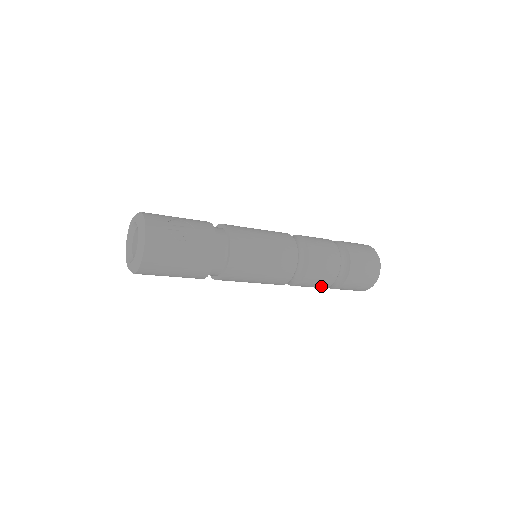
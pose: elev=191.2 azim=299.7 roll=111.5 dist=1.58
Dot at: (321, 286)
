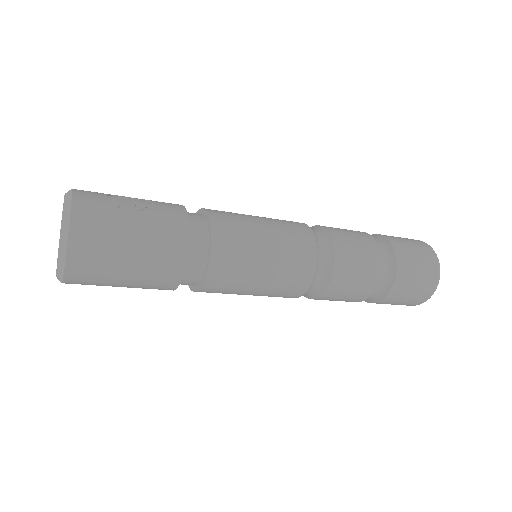
Dot at: (363, 290)
